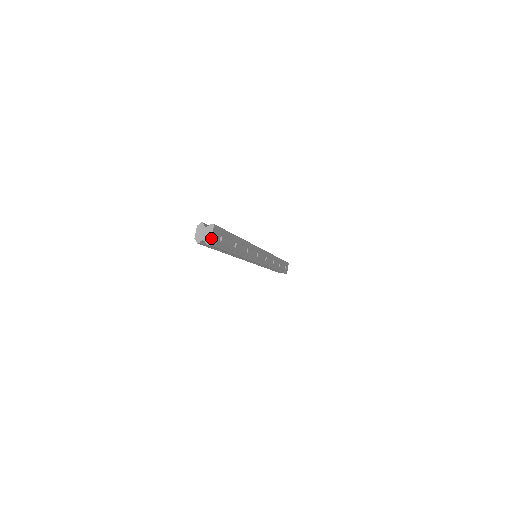
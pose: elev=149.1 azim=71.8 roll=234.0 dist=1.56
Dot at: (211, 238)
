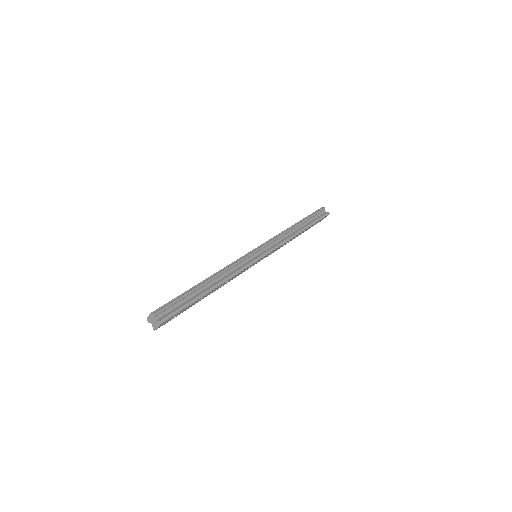
Dot at: (156, 328)
